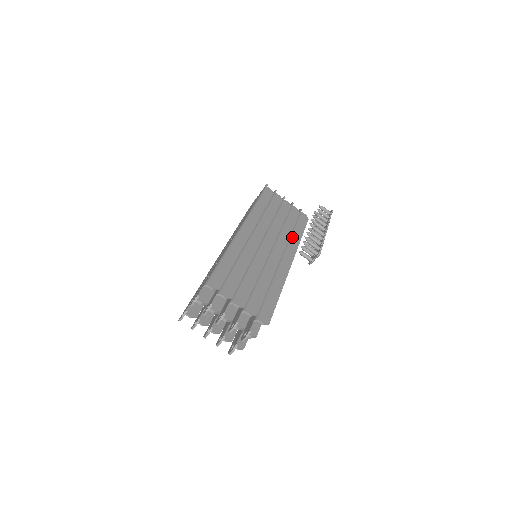
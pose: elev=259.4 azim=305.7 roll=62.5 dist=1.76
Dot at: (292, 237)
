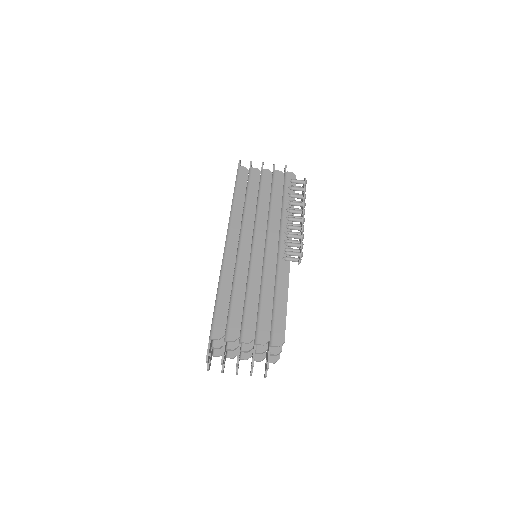
Dot at: (283, 215)
